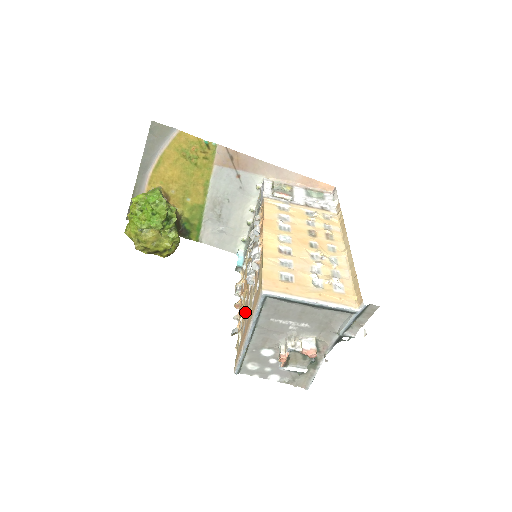
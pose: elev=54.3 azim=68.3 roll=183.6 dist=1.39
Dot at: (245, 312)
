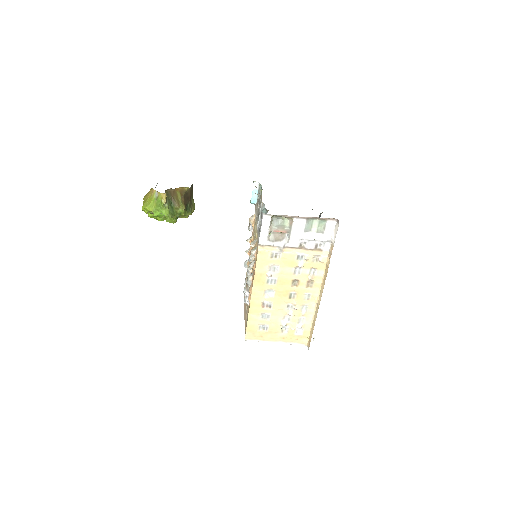
Dot at: occluded
